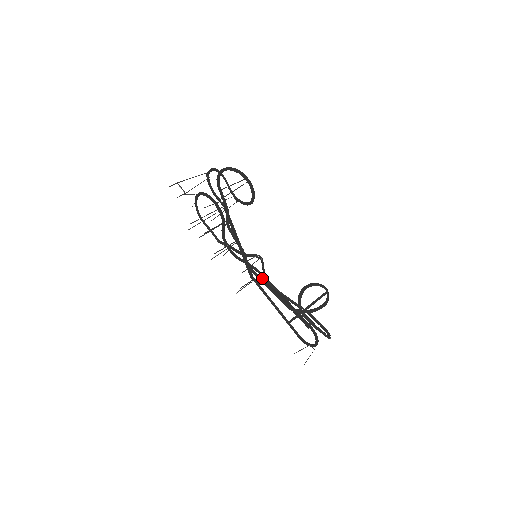
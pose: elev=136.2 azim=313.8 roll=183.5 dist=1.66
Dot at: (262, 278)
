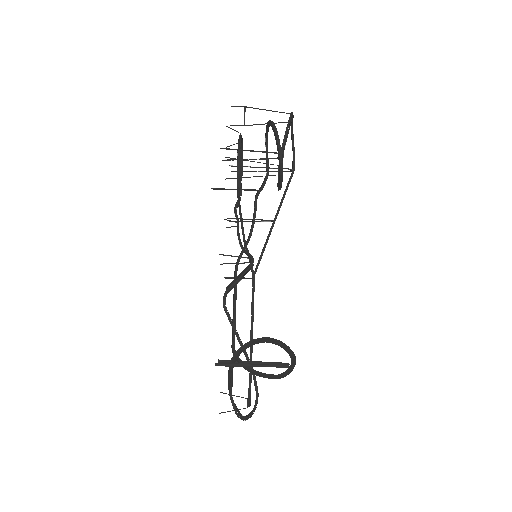
Dot at: occluded
